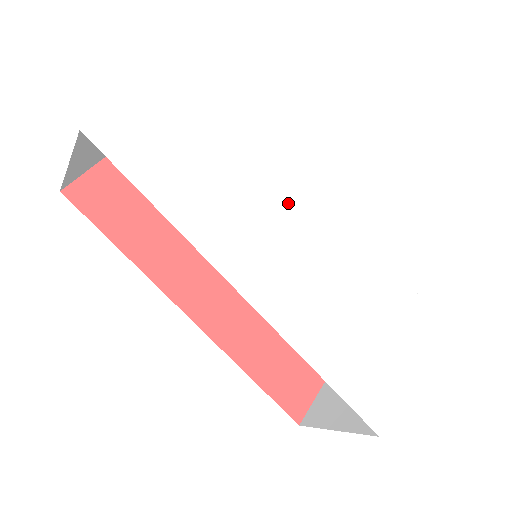
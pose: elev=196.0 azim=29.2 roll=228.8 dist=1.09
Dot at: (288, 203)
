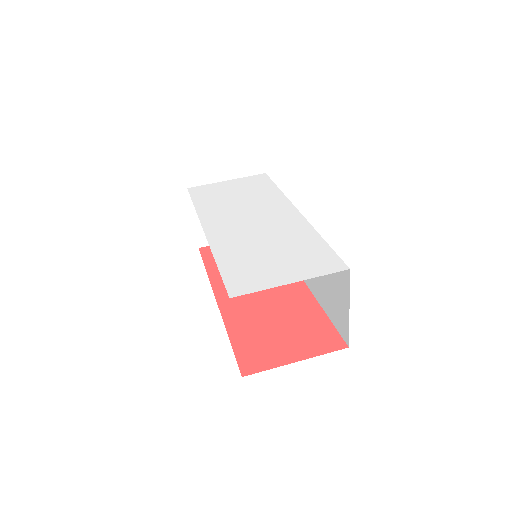
Dot at: (264, 211)
